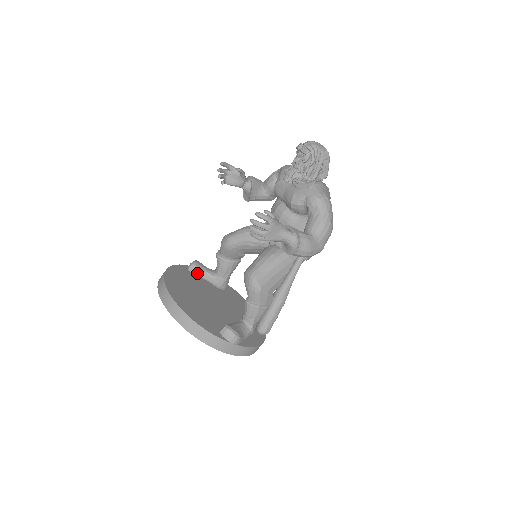
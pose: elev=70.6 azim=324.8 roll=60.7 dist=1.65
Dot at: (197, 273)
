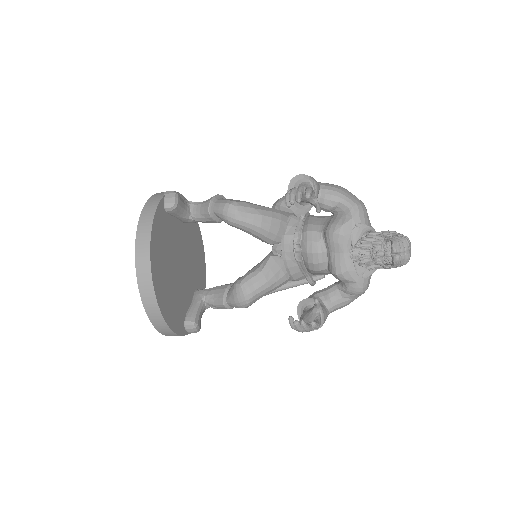
Dot at: (172, 214)
